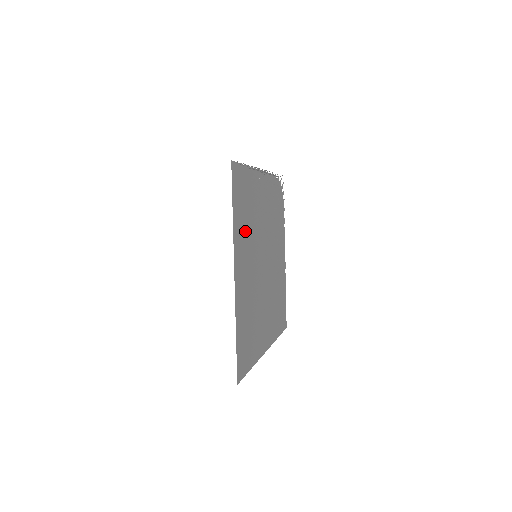
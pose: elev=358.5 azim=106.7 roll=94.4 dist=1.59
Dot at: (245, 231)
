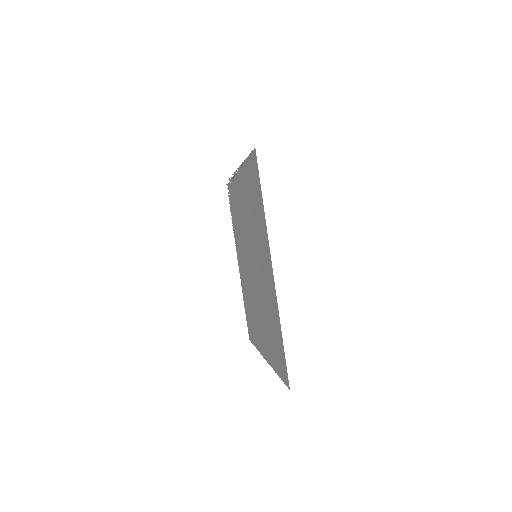
Dot at: (258, 227)
